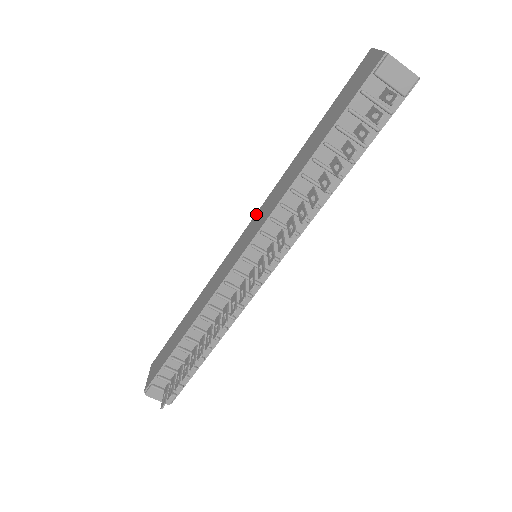
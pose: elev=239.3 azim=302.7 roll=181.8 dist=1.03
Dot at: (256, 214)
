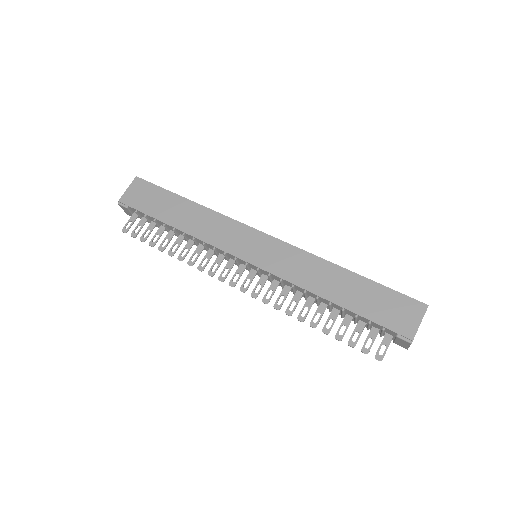
Dot at: (284, 243)
